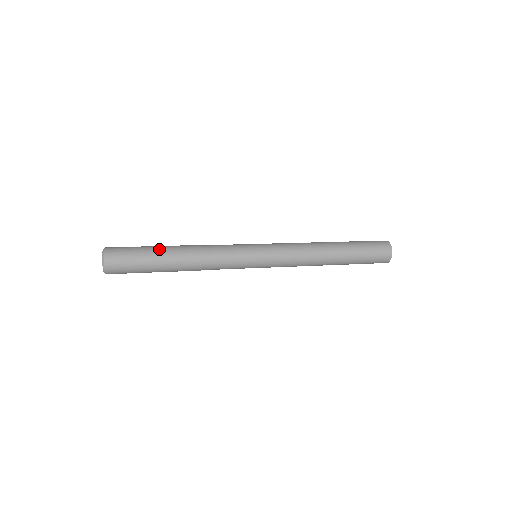
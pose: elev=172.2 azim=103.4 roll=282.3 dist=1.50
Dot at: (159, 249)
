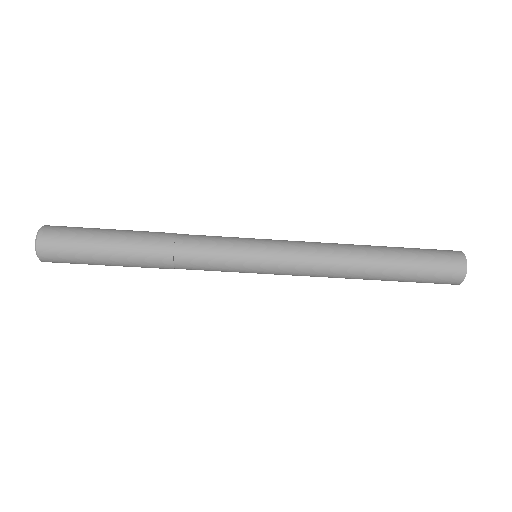
Dot at: occluded
